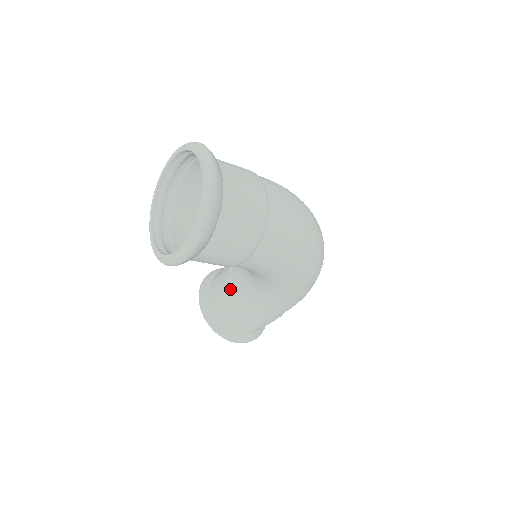
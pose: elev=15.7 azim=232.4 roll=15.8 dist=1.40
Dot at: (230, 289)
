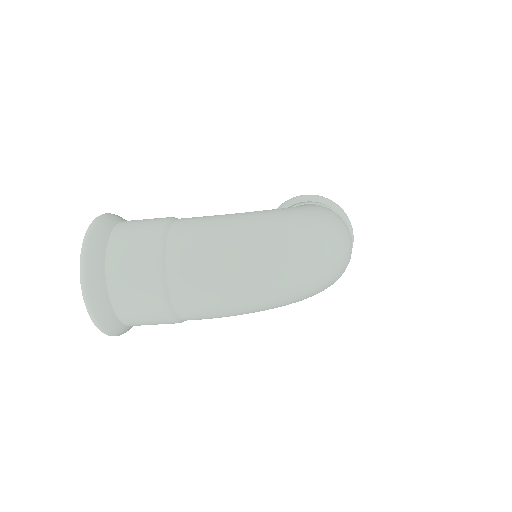
Dot at: occluded
